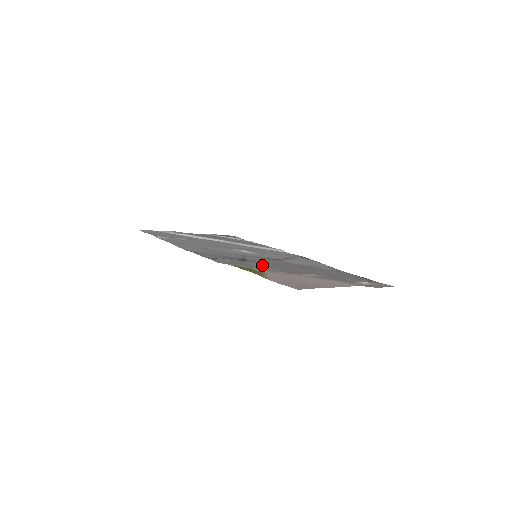
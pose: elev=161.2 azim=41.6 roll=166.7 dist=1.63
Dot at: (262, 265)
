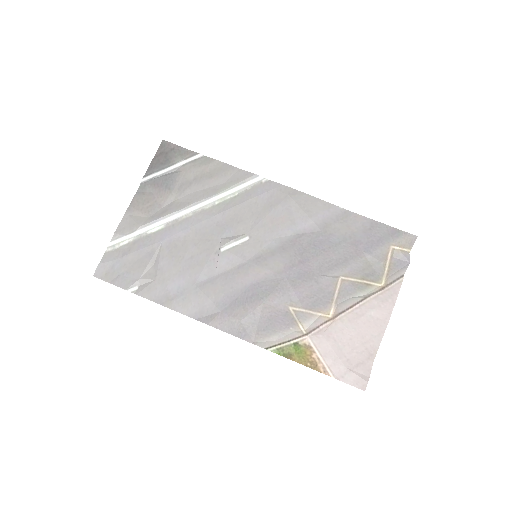
Dot at: (284, 299)
